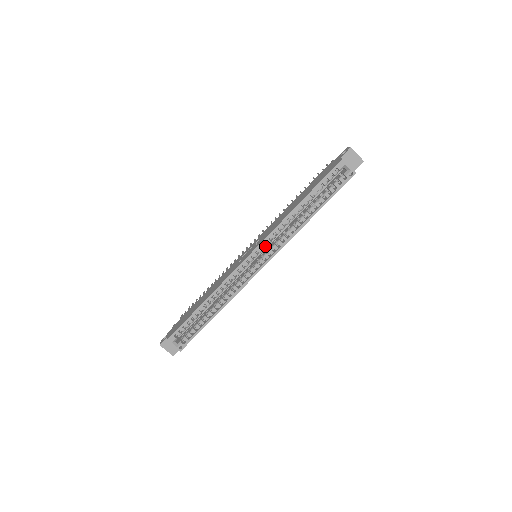
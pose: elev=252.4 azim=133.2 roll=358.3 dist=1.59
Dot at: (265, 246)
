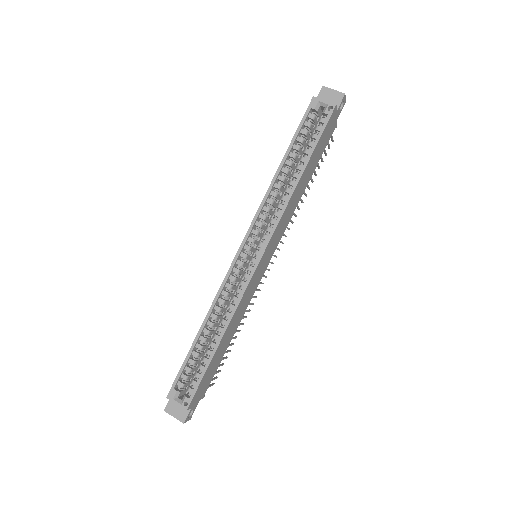
Dot at: (256, 232)
